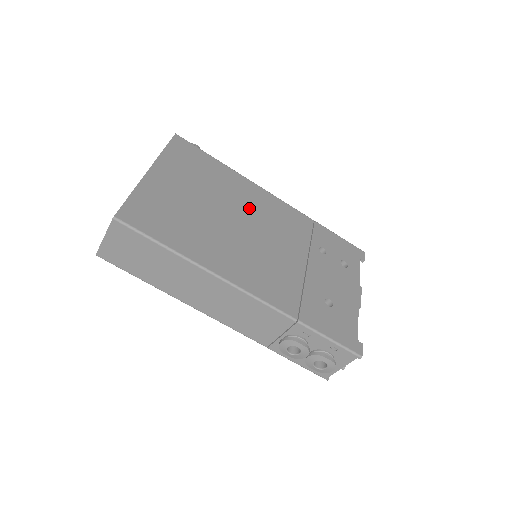
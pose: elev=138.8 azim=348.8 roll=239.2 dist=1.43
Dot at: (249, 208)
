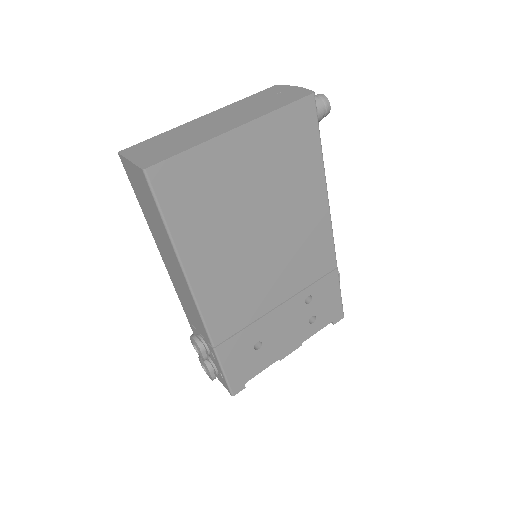
Dot at: (291, 225)
